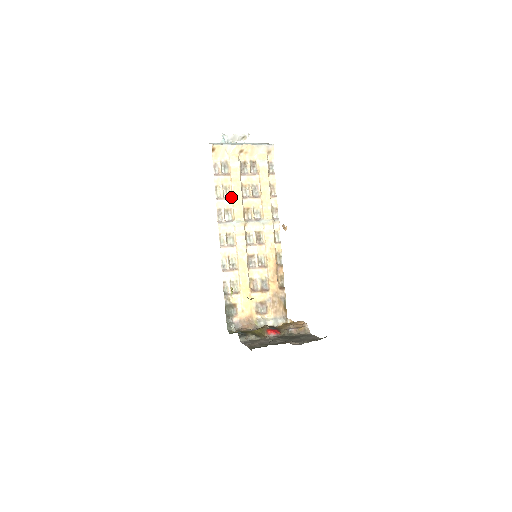
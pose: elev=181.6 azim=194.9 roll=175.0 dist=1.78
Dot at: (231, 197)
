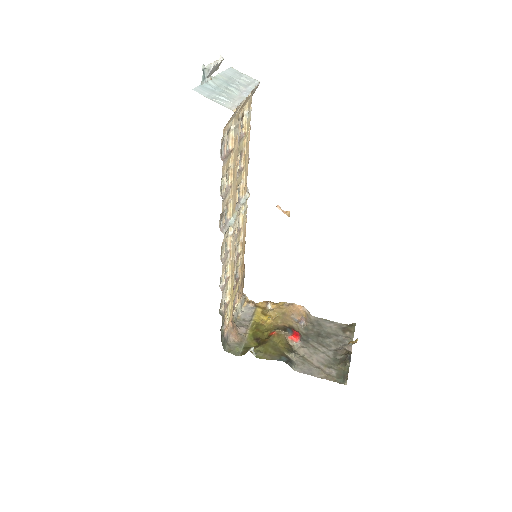
Dot at: (231, 186)
